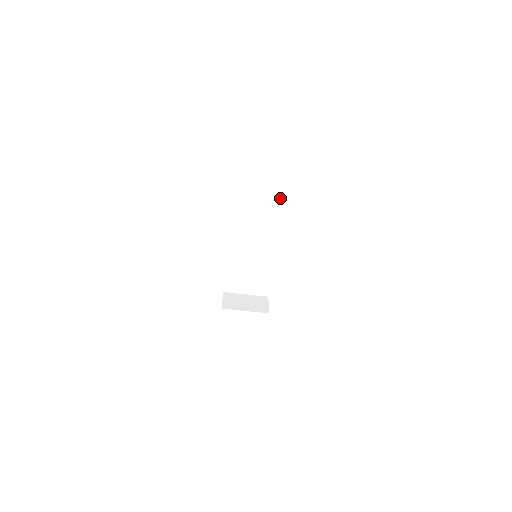
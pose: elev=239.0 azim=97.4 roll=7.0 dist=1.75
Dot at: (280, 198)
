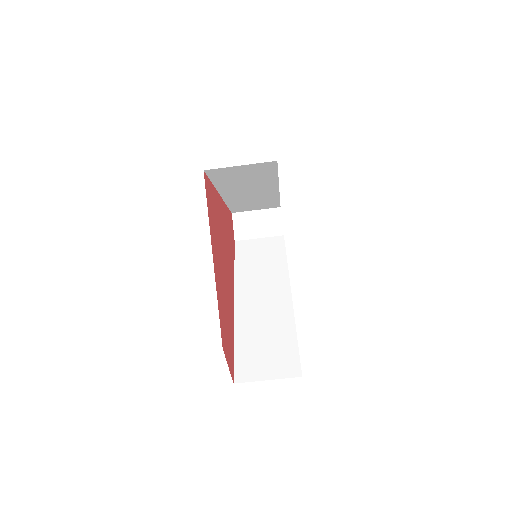
Dot at: (269, 175)
